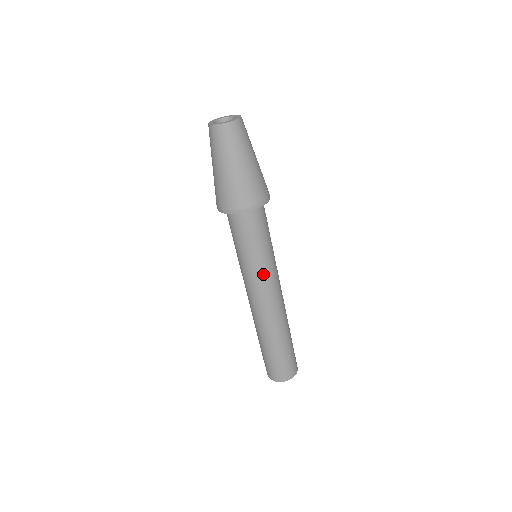
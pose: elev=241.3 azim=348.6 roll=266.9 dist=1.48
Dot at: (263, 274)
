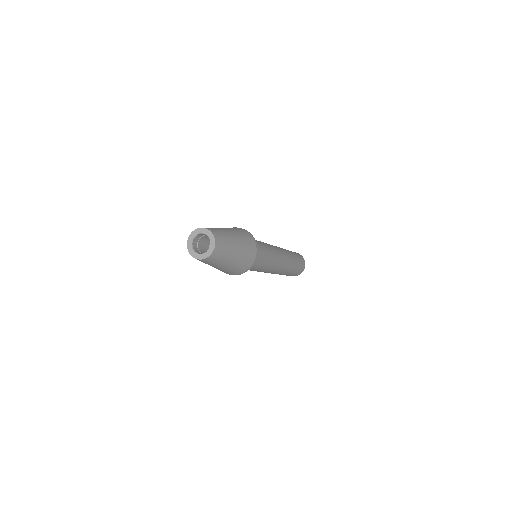
Dot at: (267, 269)
